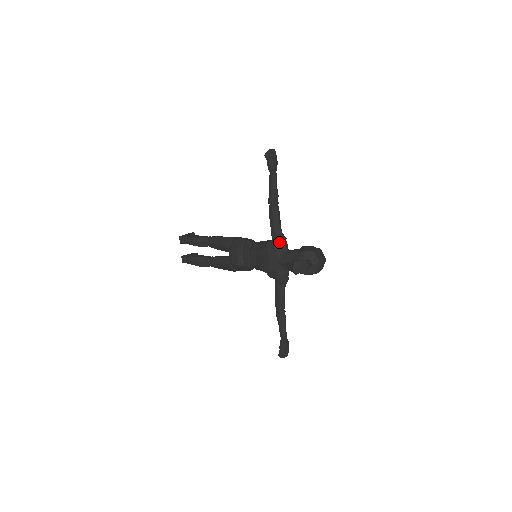
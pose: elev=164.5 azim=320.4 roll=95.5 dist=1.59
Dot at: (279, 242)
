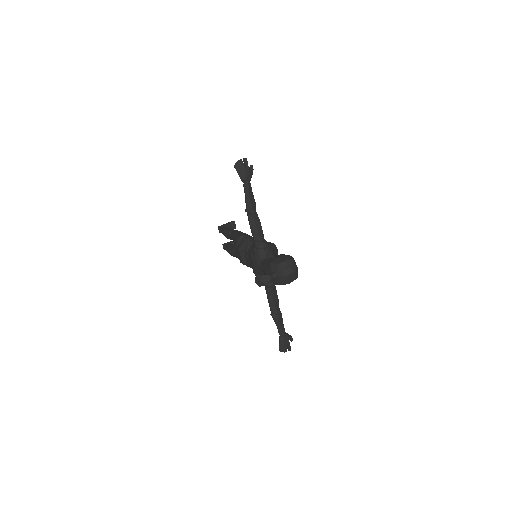
Dot at: (258, 250)
